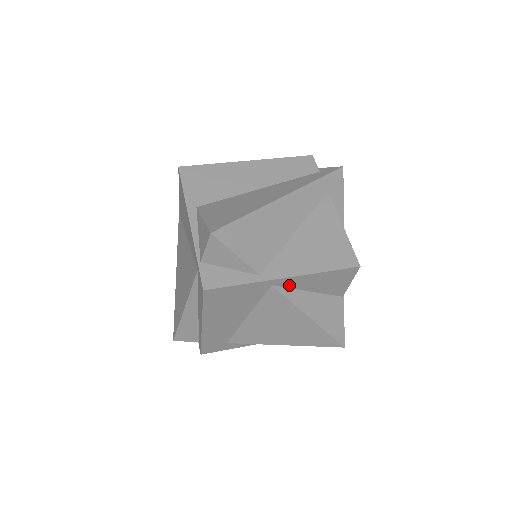
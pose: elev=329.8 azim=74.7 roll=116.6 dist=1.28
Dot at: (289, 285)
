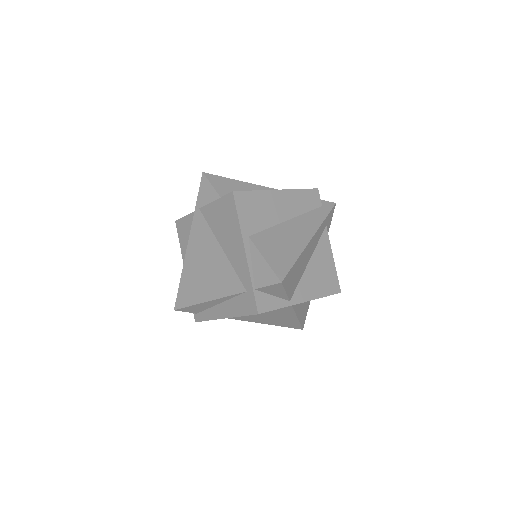
Dot at: occluded
